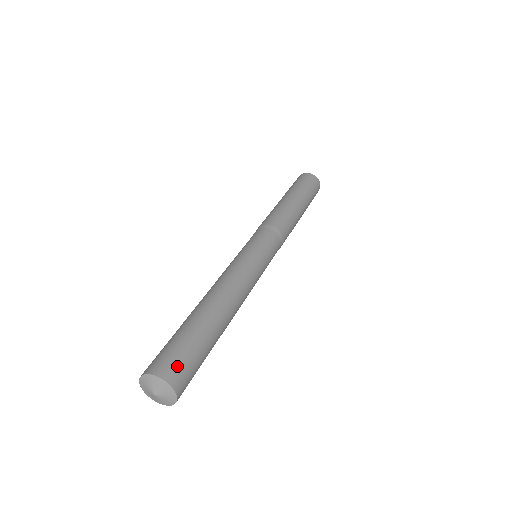
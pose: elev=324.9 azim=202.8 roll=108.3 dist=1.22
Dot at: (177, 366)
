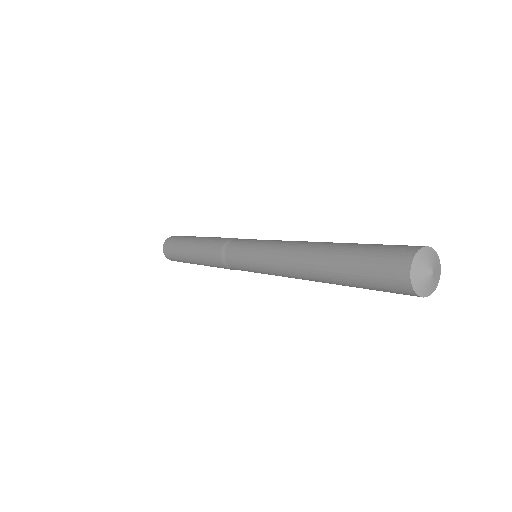
Dot at: occluded
